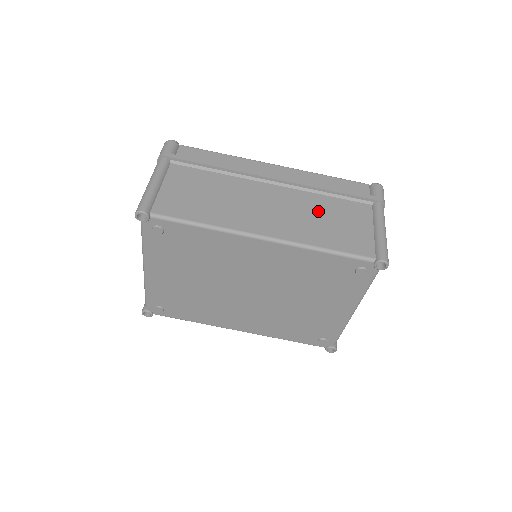
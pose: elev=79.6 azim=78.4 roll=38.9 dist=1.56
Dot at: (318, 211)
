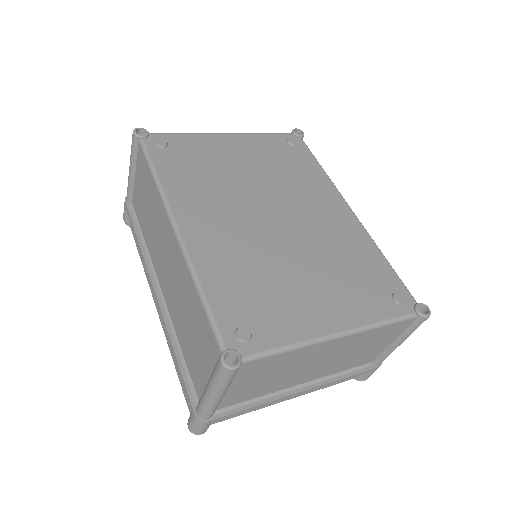
Dot at: occluded
